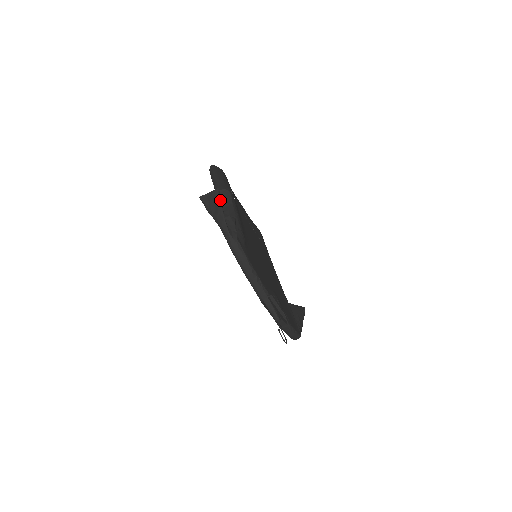
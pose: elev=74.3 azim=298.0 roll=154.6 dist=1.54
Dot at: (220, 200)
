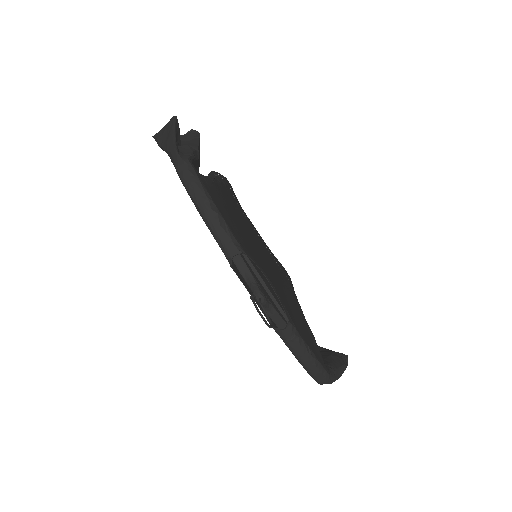
Dot at: (174, 124)
